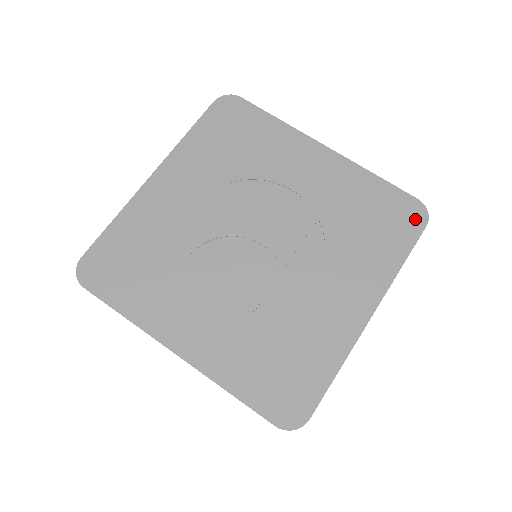
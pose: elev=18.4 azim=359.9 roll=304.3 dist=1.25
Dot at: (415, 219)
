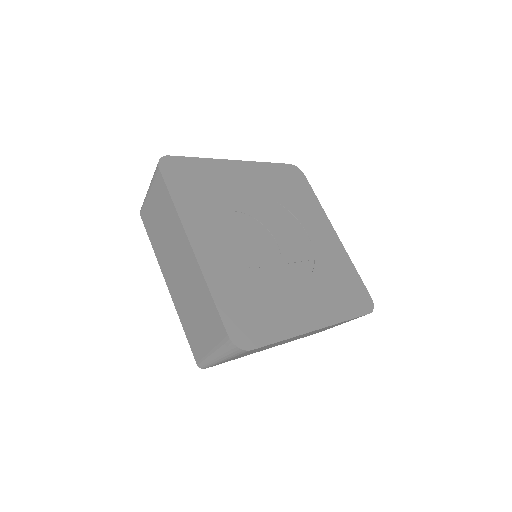
Dot at: (366, 305)
